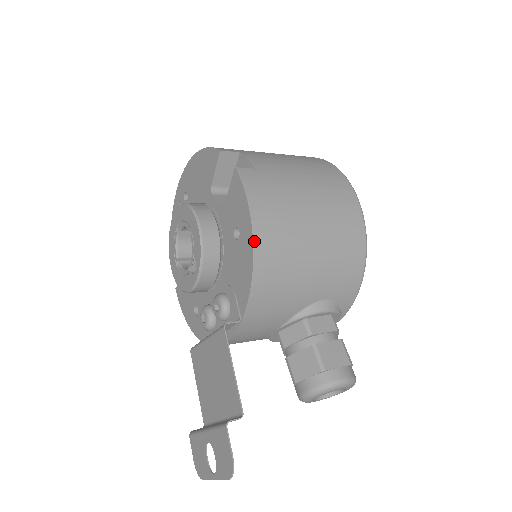
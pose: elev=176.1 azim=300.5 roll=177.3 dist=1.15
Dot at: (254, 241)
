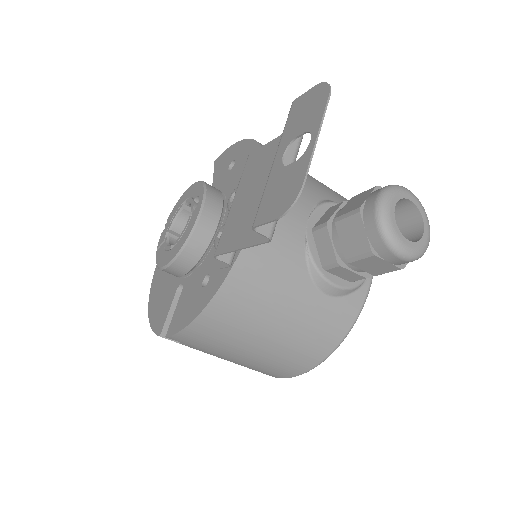
Dot at: (249, 139)
